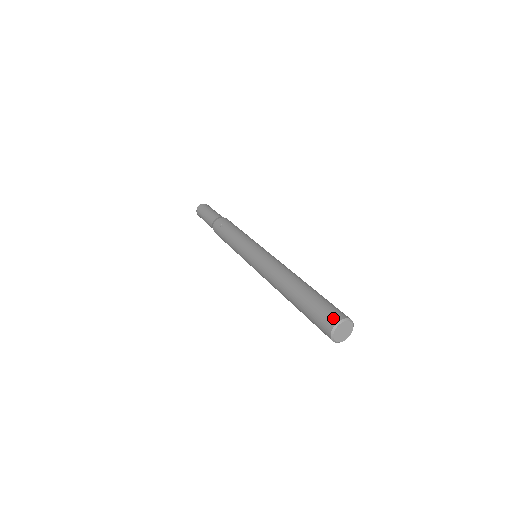
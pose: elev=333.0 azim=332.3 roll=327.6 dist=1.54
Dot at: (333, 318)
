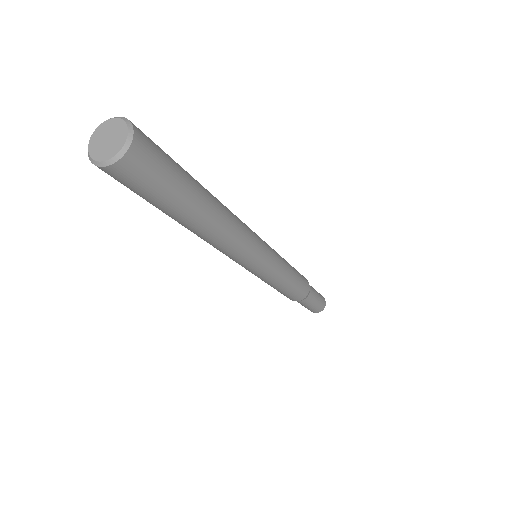
Dot at: occluded
